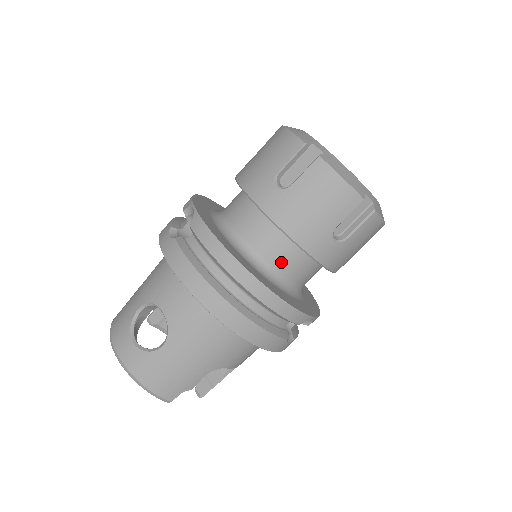
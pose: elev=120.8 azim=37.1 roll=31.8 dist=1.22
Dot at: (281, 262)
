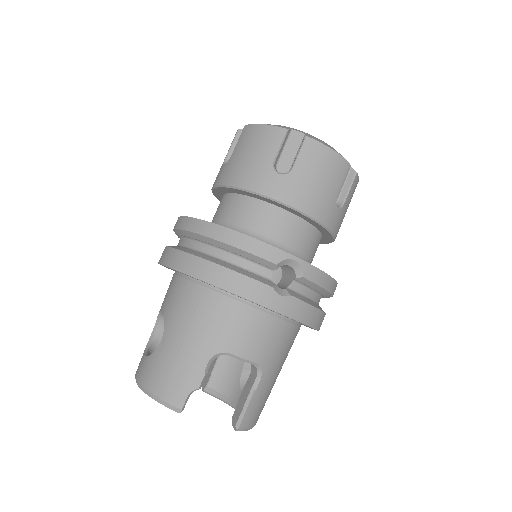
Dot at: (246, 220)
